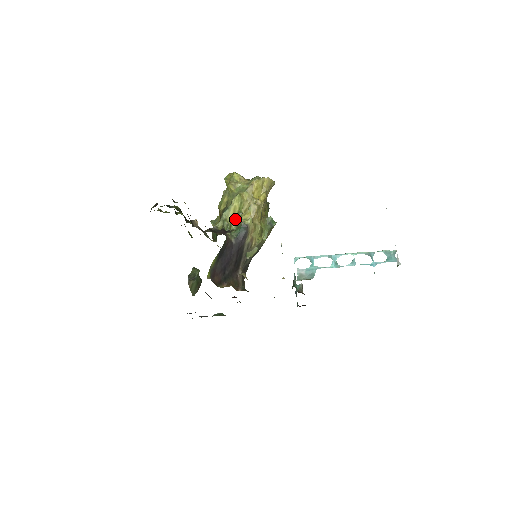
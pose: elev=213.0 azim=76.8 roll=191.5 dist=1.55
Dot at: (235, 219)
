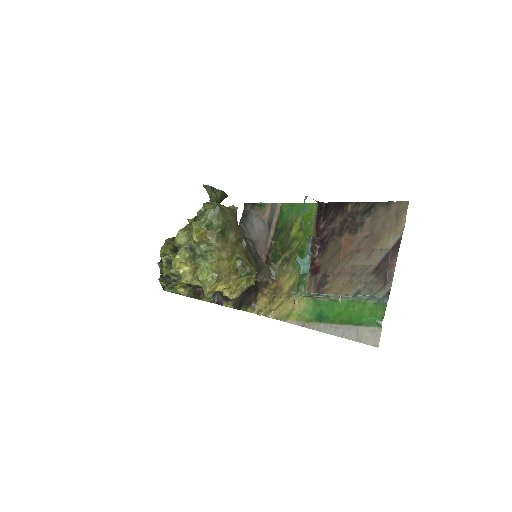
Dot at: occluded
